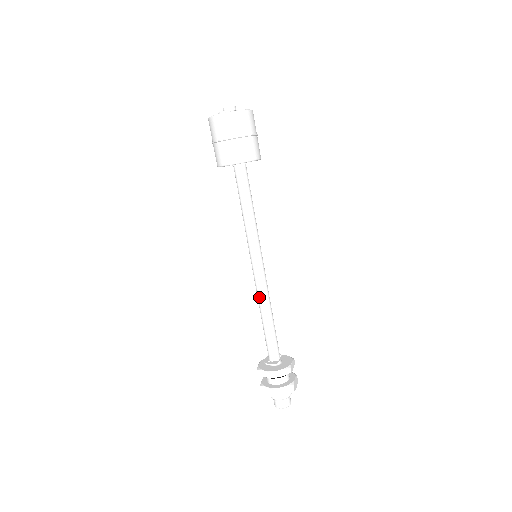
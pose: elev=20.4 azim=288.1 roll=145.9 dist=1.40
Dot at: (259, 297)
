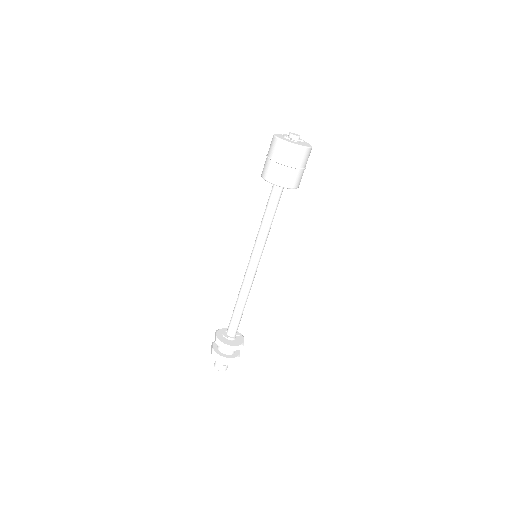
Dot at: (241, 285)
